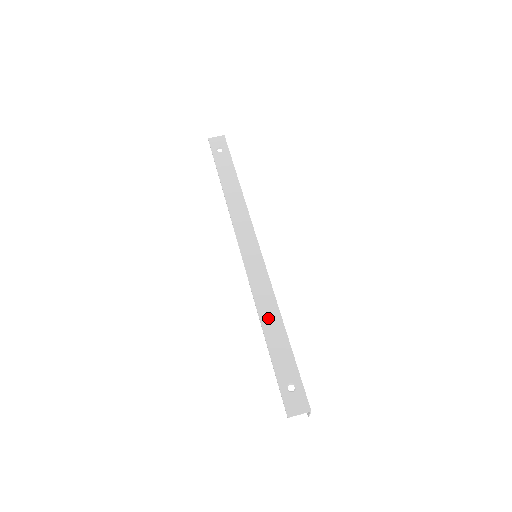
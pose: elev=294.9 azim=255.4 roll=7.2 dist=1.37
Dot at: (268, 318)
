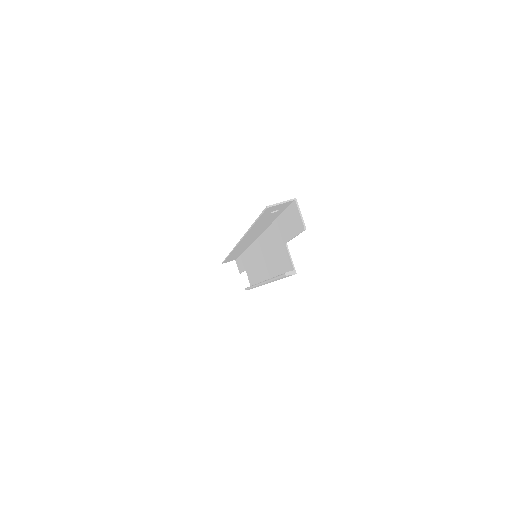
Dot at: occluded
